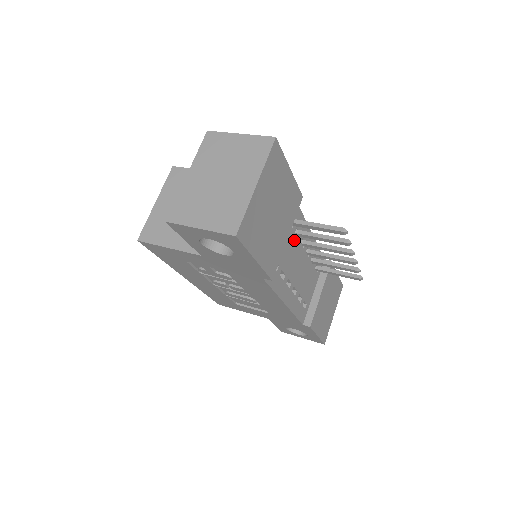
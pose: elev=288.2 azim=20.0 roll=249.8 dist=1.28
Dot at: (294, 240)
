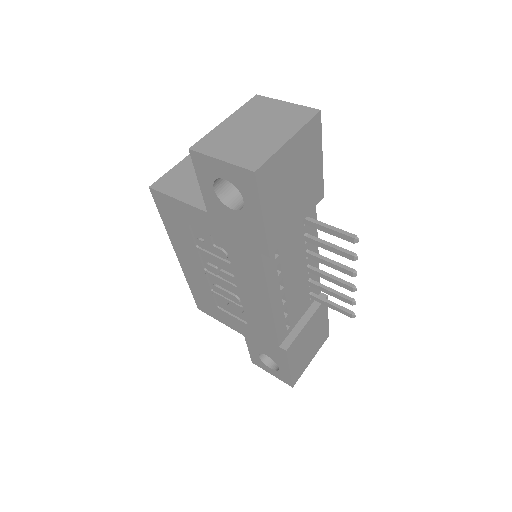
Dot at: (301, 242)
